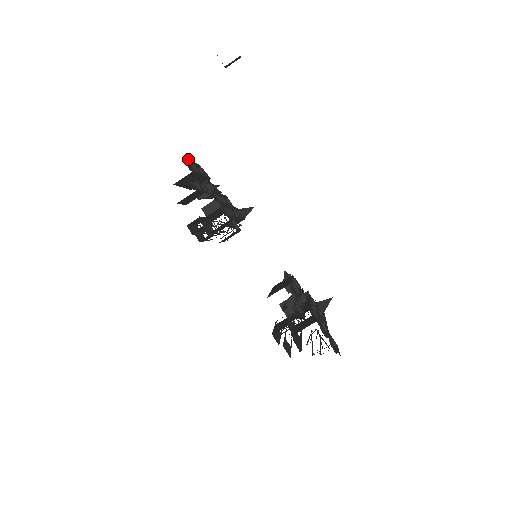
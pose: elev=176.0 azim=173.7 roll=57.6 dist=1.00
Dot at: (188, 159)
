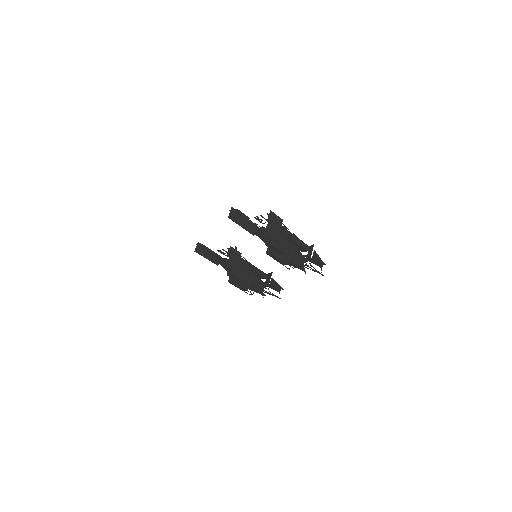
Dot at: occluded
